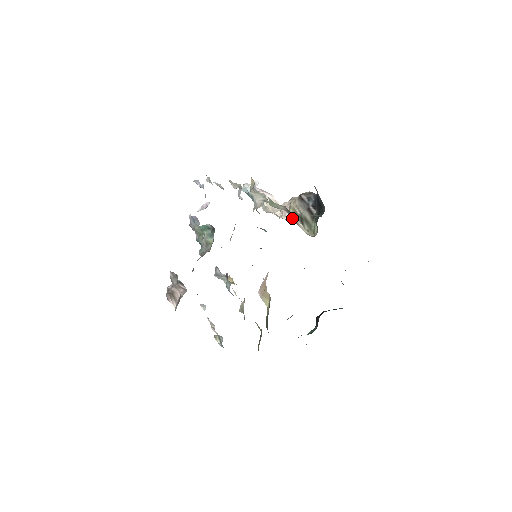
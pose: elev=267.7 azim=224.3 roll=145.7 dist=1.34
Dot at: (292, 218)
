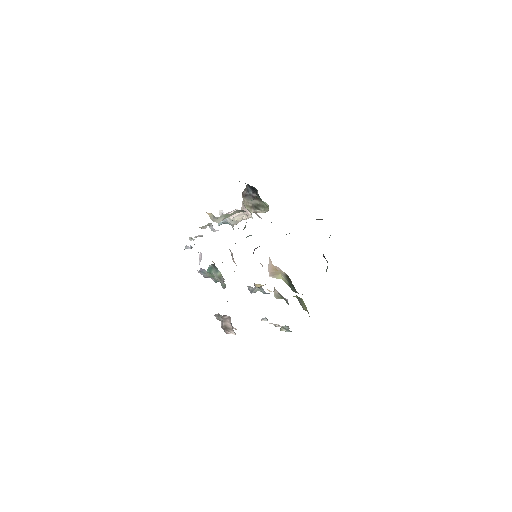
Dot at: (251, 212)
